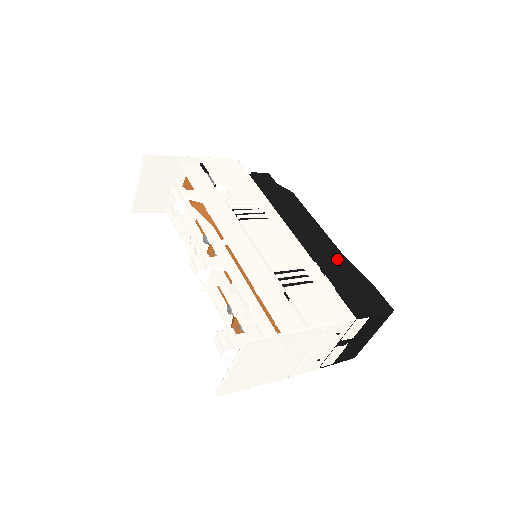
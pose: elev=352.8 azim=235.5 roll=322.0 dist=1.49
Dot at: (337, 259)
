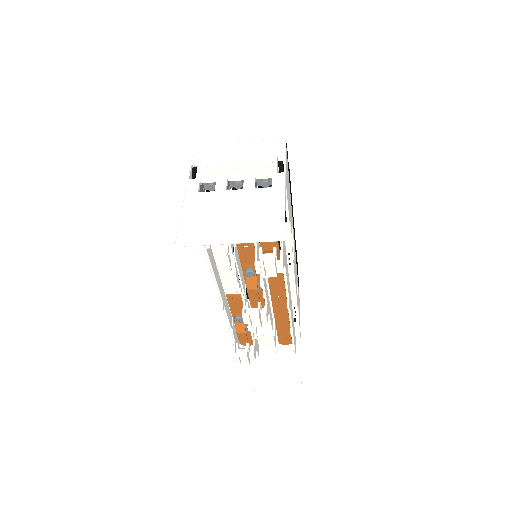
Dot at: occluded
